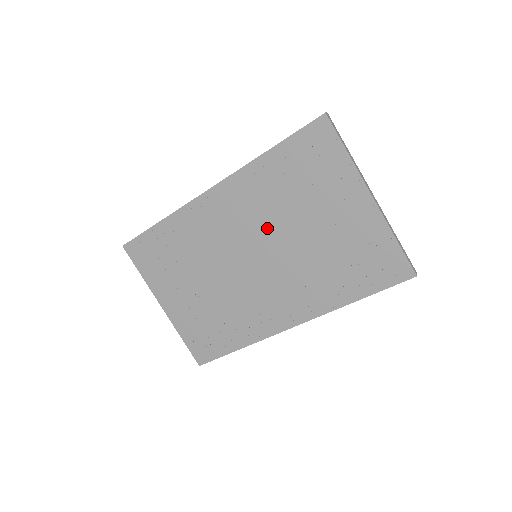
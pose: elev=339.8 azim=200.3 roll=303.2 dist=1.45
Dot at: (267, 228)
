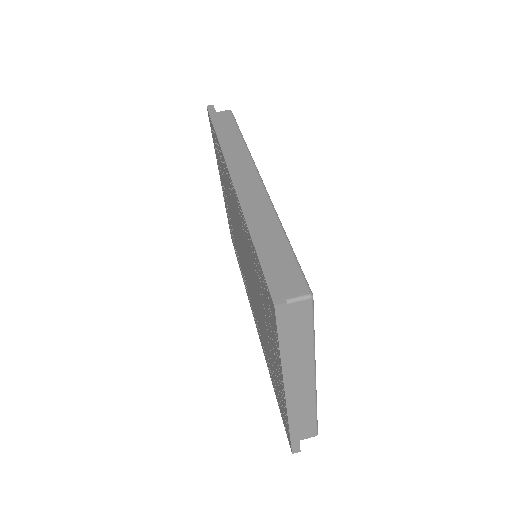
Dot at: occluded
